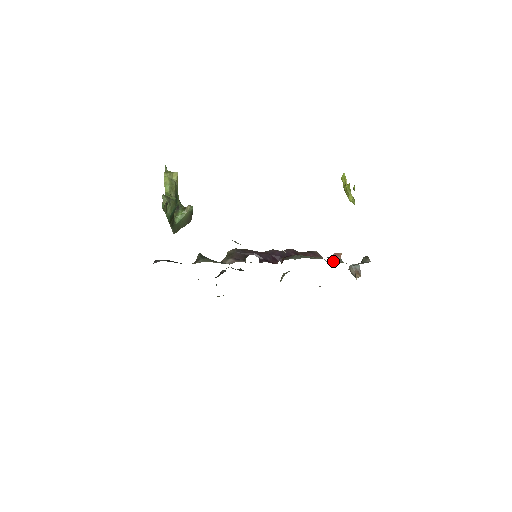
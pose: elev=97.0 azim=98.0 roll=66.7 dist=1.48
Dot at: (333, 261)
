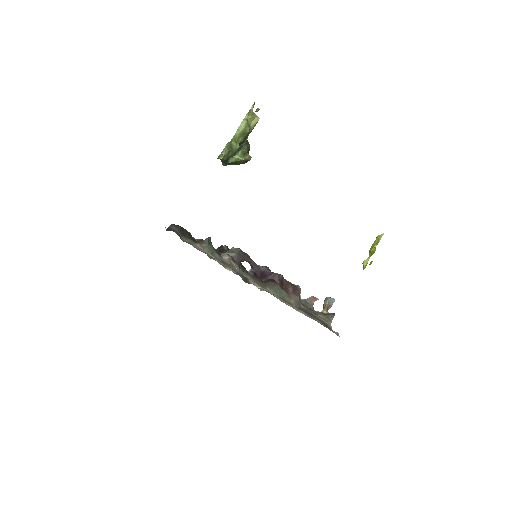
Dot at: (305, 303)
